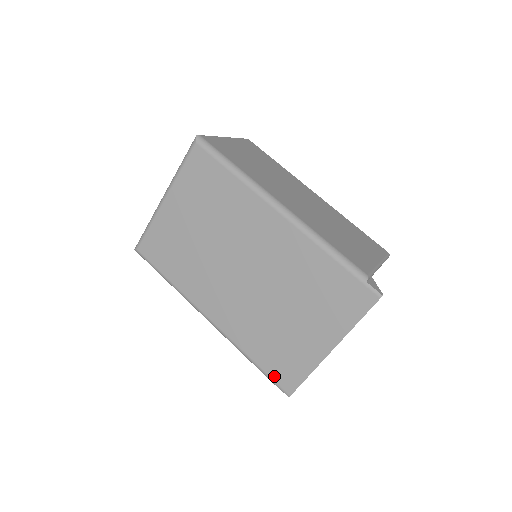
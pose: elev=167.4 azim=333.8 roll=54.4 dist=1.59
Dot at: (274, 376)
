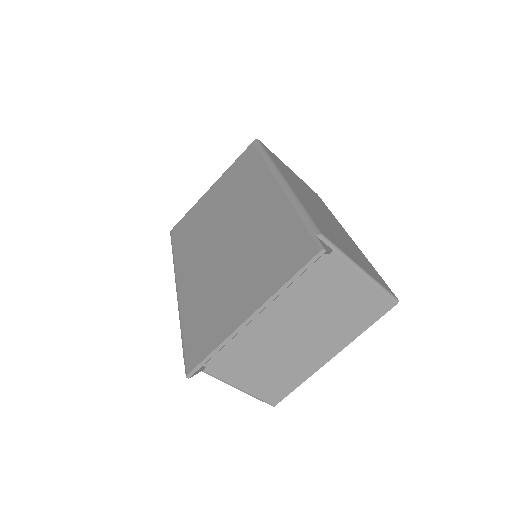
Dot at: (188, 348)
